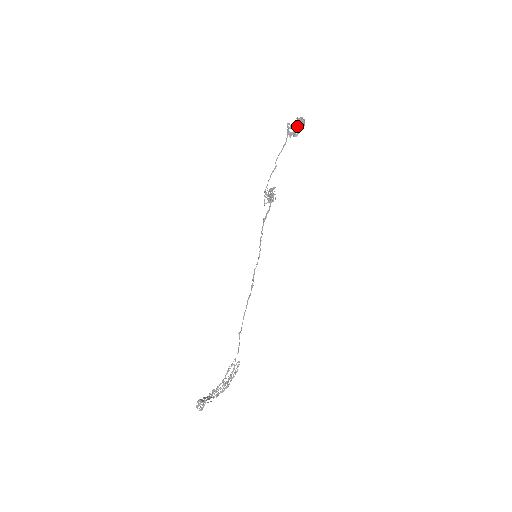
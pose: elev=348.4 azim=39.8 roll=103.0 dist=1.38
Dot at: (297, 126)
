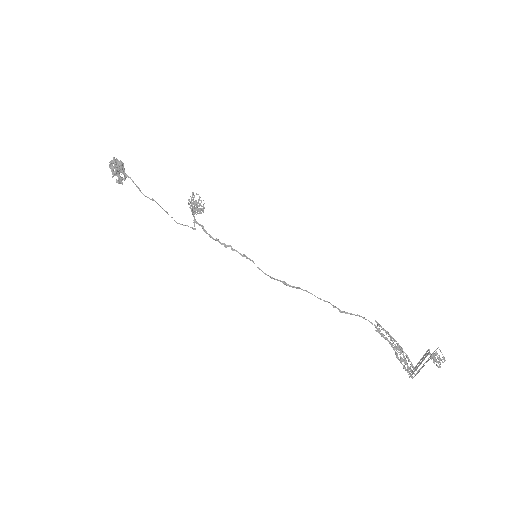
Dot at: (120, 166)
